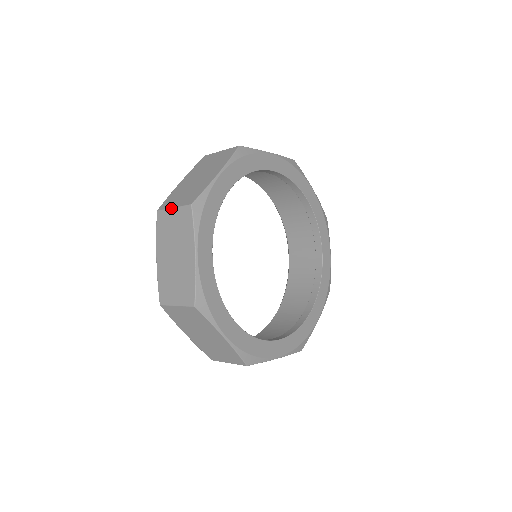
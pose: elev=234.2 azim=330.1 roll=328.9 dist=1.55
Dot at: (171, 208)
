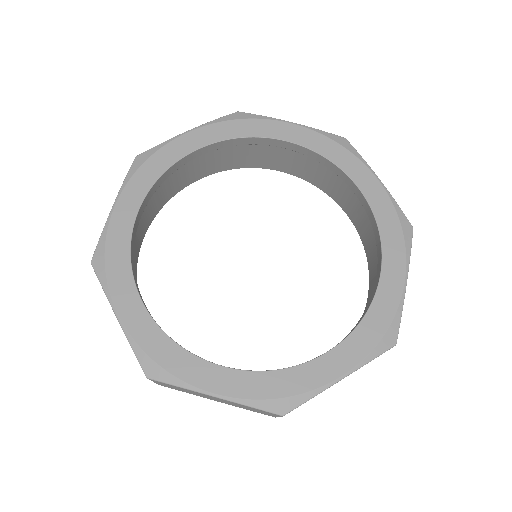
Dot at: occluded
